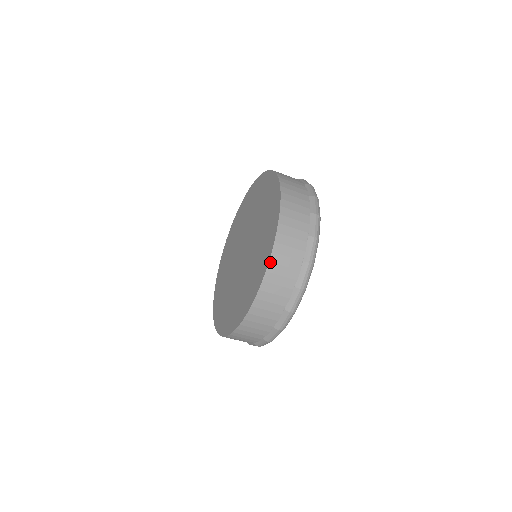
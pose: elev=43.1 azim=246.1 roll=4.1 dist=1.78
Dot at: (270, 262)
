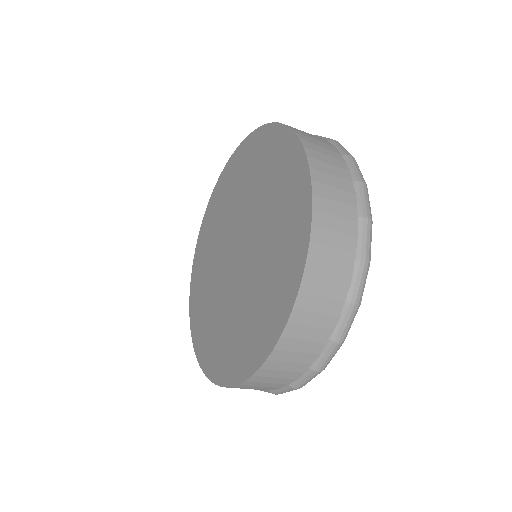
Dot at: (313, 181)
